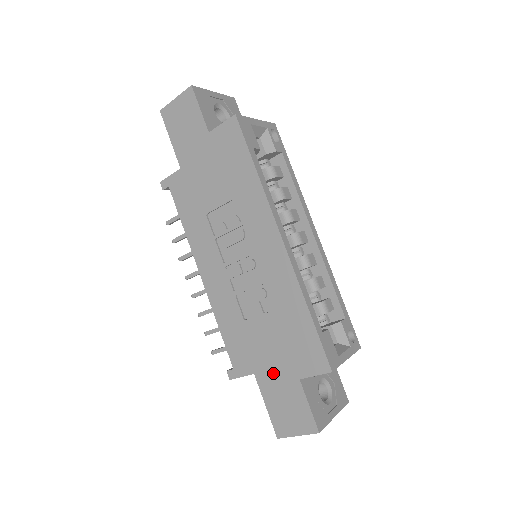
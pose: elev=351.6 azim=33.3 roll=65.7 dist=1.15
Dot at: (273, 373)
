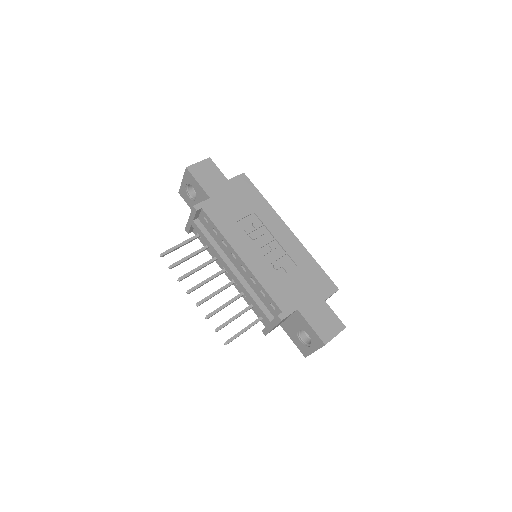
Dot at: (309, 303)
